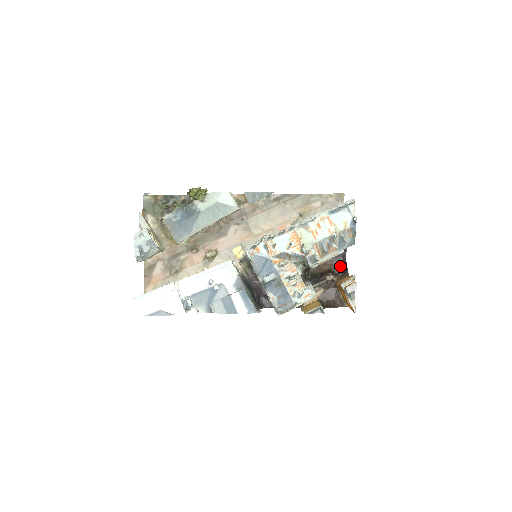
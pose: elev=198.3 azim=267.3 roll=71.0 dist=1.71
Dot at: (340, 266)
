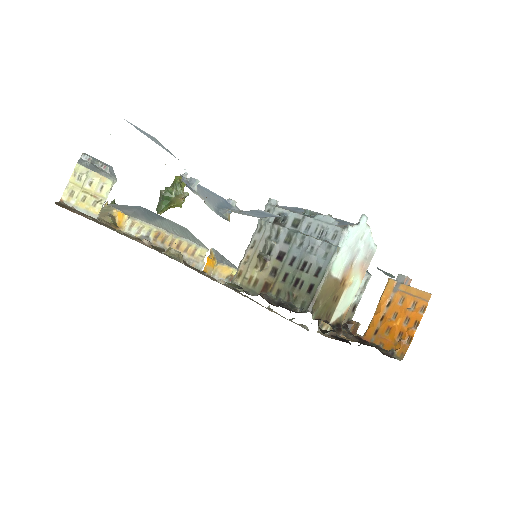
Dot at: occluded
